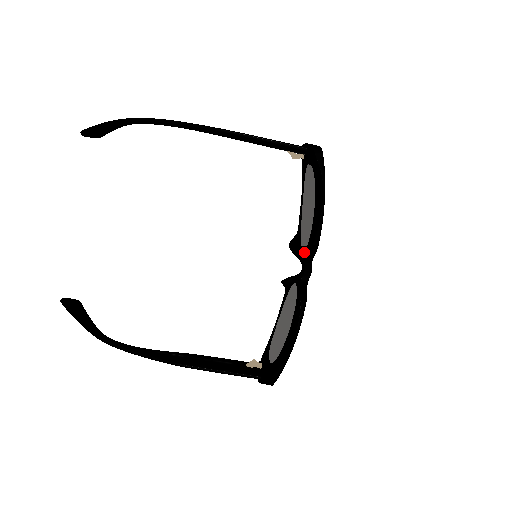
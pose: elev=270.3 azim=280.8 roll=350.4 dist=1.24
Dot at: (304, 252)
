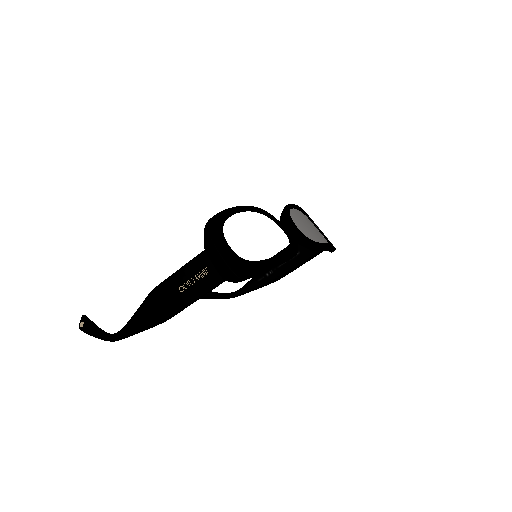
Dot at: occluded
